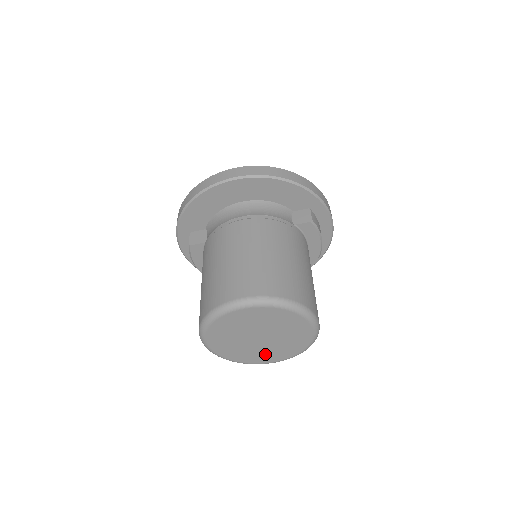
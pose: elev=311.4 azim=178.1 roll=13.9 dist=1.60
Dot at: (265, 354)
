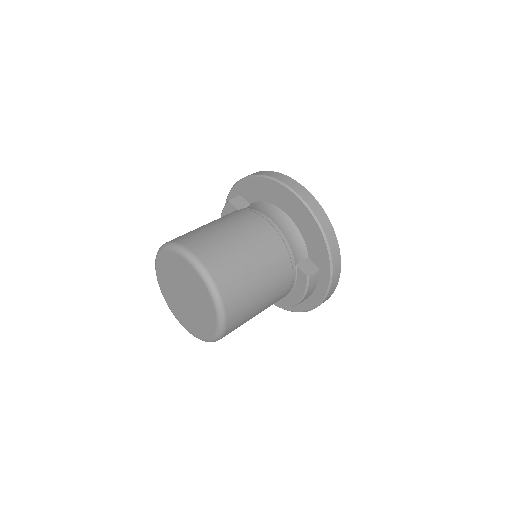
Dot at: (180, 311)
